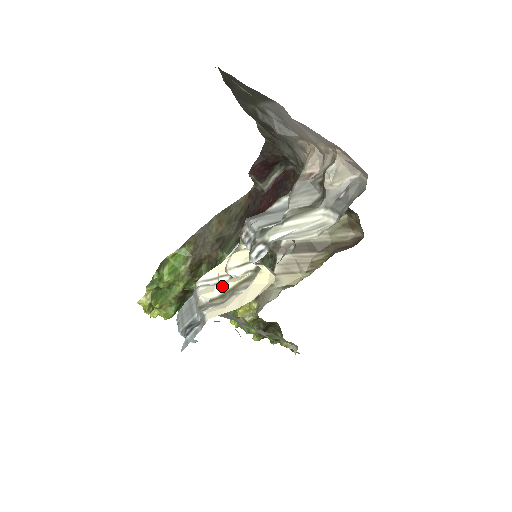
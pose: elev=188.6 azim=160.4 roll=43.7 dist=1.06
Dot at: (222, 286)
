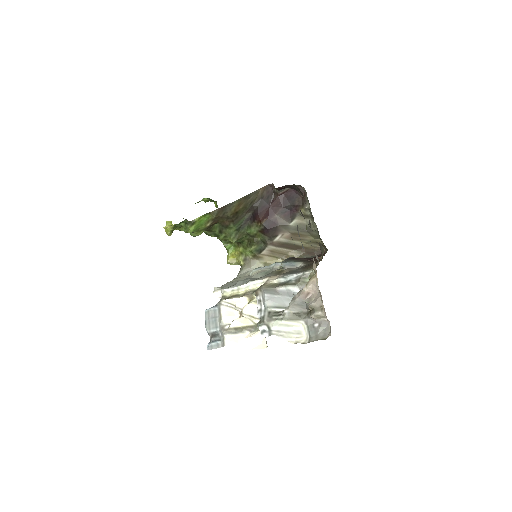
Dot at: (237, 323)
